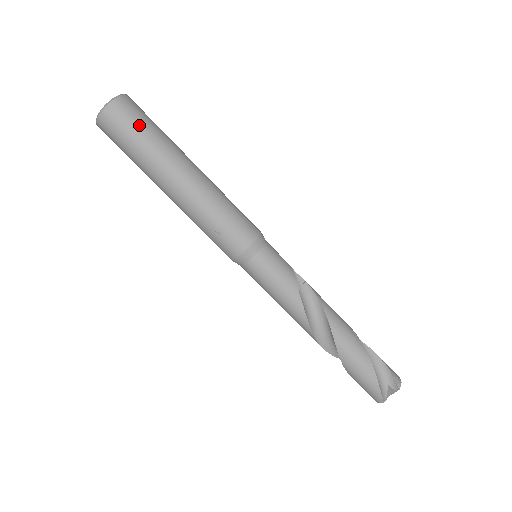
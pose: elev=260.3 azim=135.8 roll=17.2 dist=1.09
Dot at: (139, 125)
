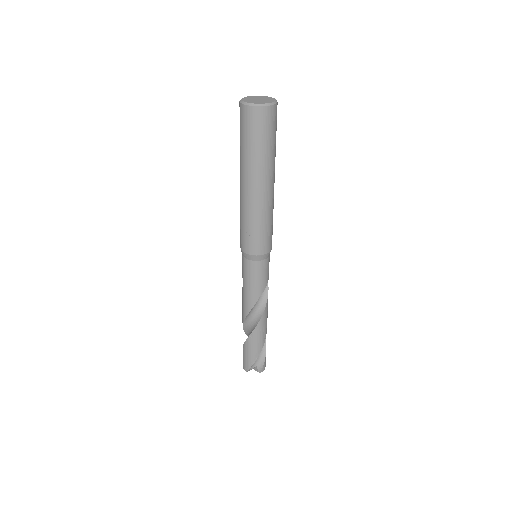
Dot at: (267, 136)
